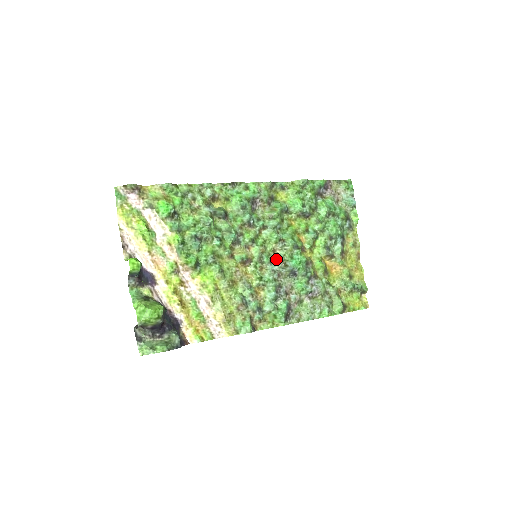
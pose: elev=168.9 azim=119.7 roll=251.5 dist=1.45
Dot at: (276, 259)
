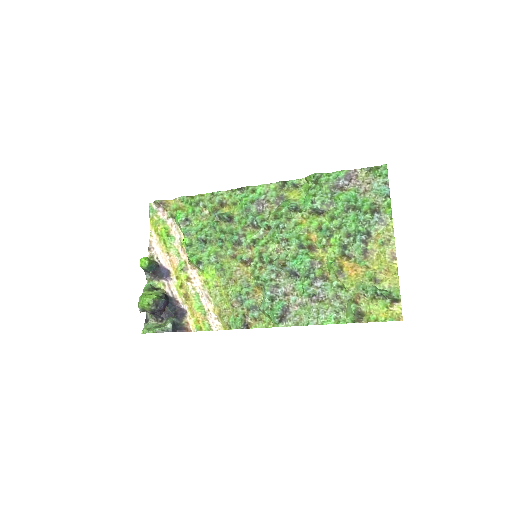
Dot at: (276, 259)
